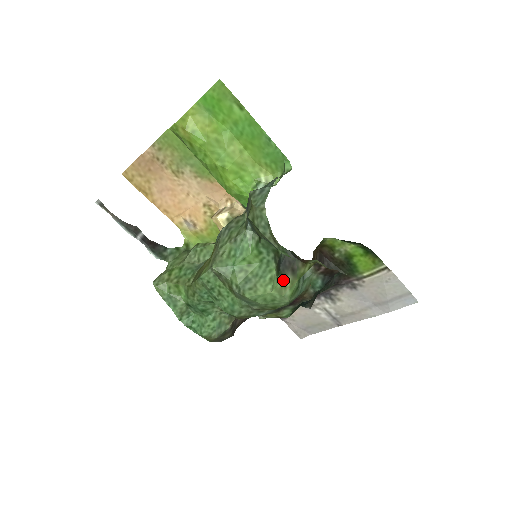
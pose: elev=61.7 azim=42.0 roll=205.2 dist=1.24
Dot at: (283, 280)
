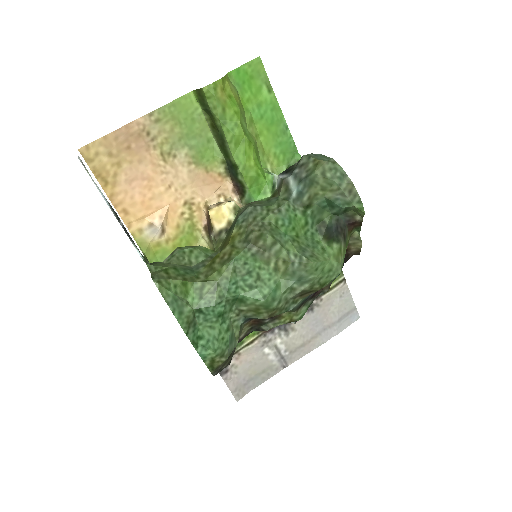
Dot at: (339, 246)
